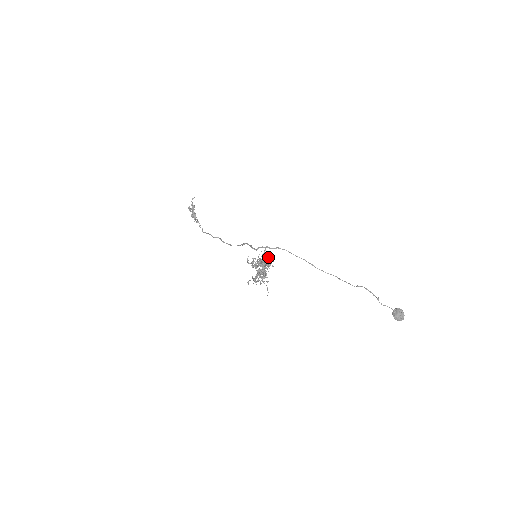
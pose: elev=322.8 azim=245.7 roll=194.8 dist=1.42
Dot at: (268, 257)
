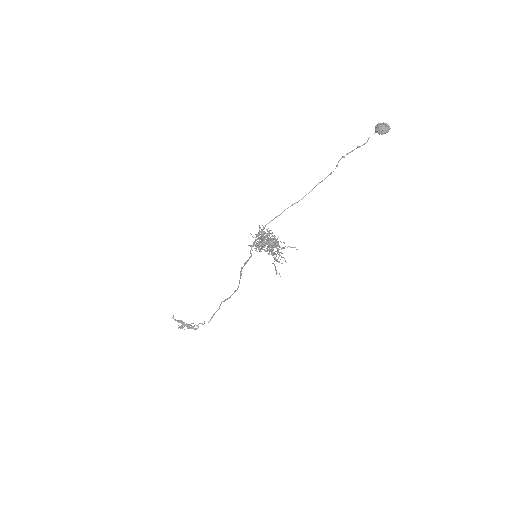
Dot at: occluded
